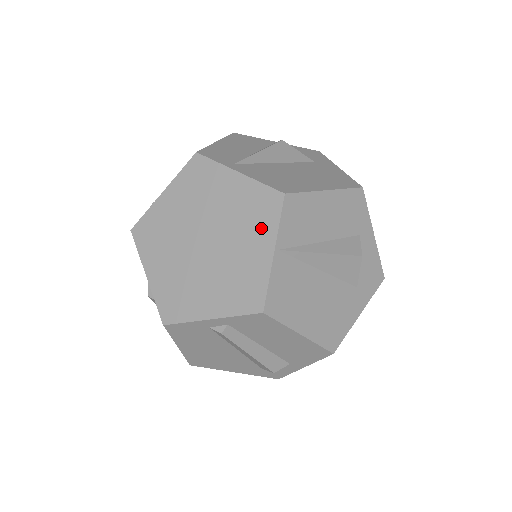
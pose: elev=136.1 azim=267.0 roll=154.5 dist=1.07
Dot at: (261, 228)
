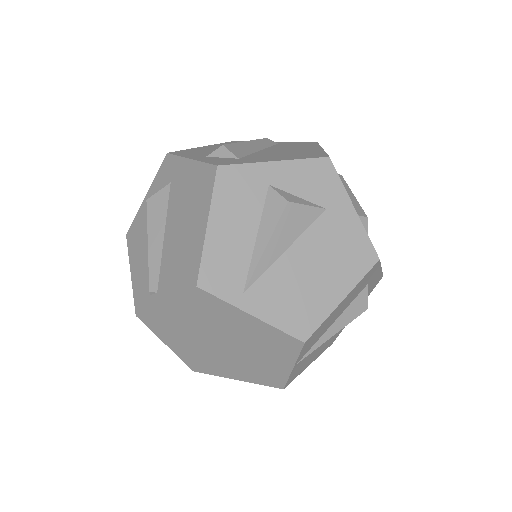
Dot at: (280, 354)
